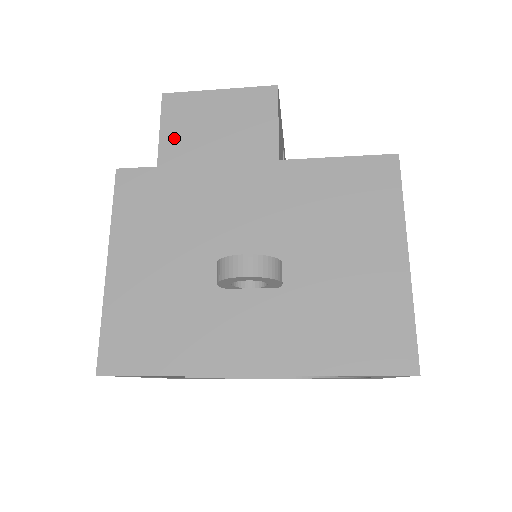
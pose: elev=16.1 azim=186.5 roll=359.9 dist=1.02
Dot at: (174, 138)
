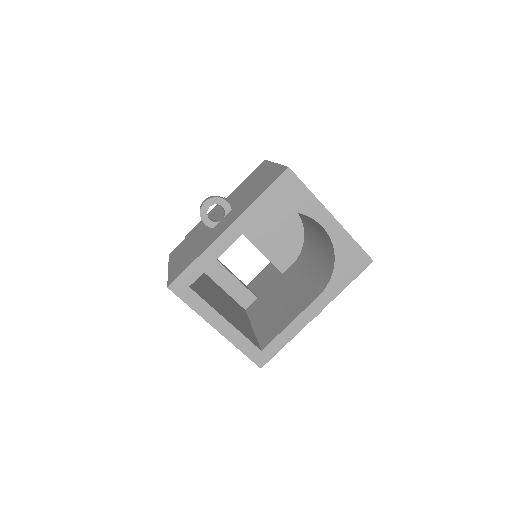
Dot at: occluded
